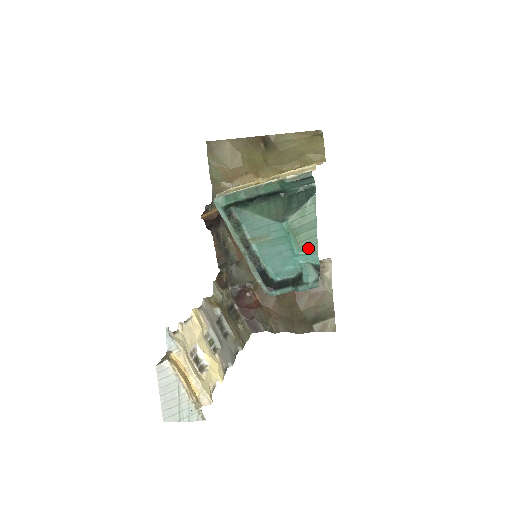
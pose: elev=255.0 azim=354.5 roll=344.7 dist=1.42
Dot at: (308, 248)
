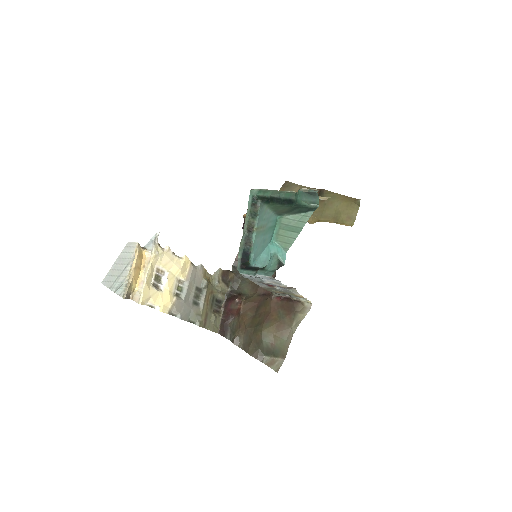
Dot at: (283, 243)
